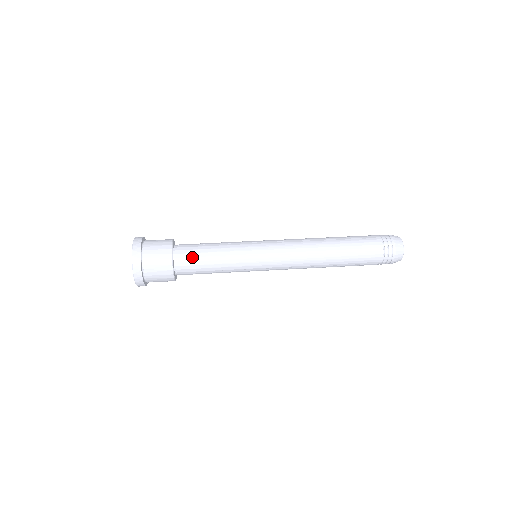
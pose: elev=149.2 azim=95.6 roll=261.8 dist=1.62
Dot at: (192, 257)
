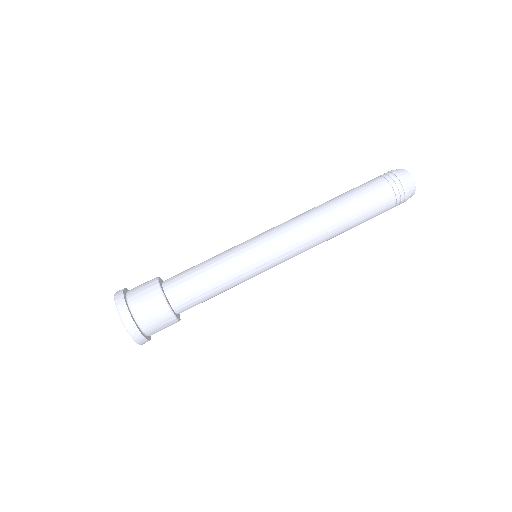
Dot at: occluded
